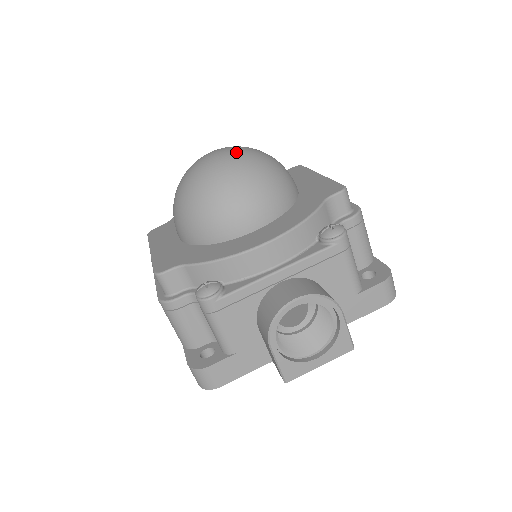
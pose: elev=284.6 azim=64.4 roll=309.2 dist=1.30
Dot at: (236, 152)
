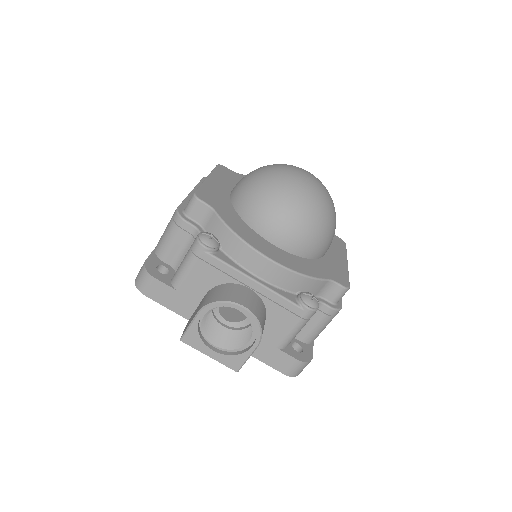
Dot at: (321, 192)
